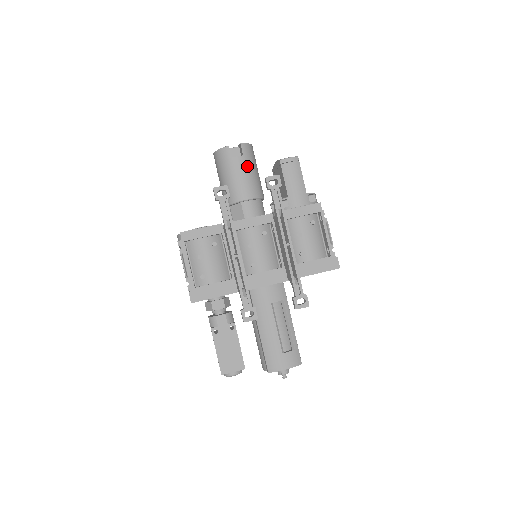
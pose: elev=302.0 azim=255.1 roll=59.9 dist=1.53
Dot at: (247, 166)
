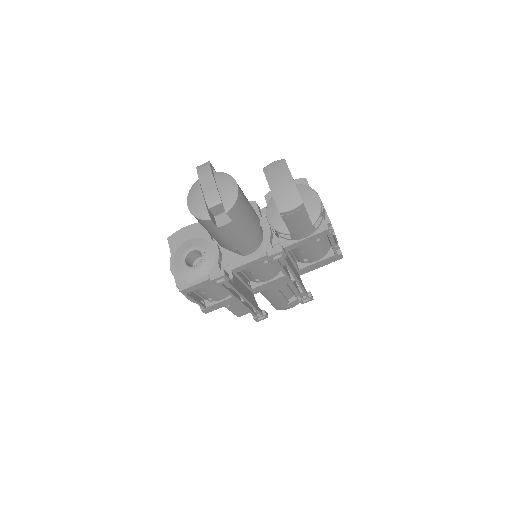
Dot at: (238, 226)
